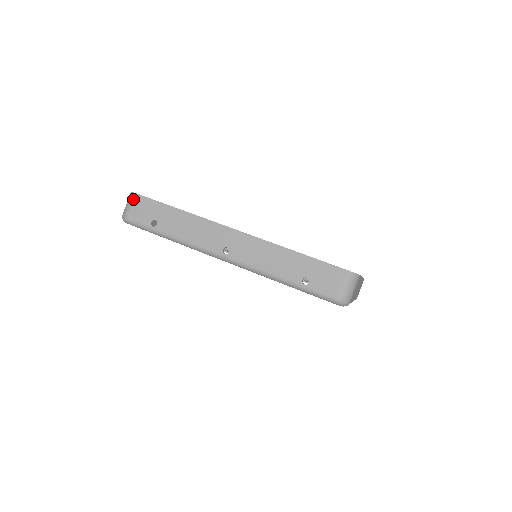
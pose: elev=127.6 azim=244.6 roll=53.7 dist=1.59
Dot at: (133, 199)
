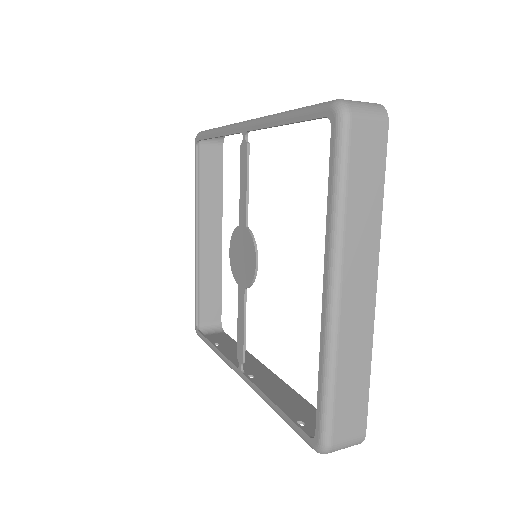
Dot at: occluded
